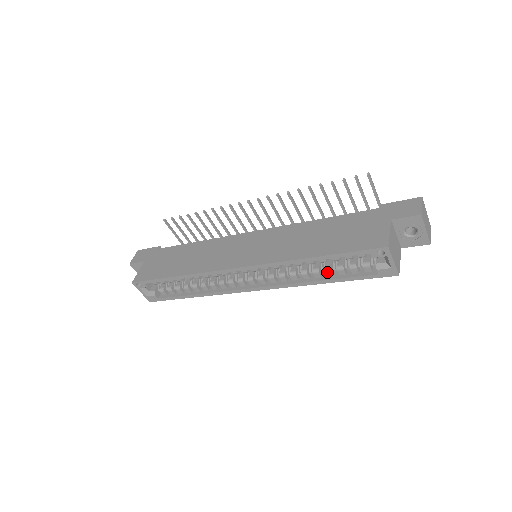
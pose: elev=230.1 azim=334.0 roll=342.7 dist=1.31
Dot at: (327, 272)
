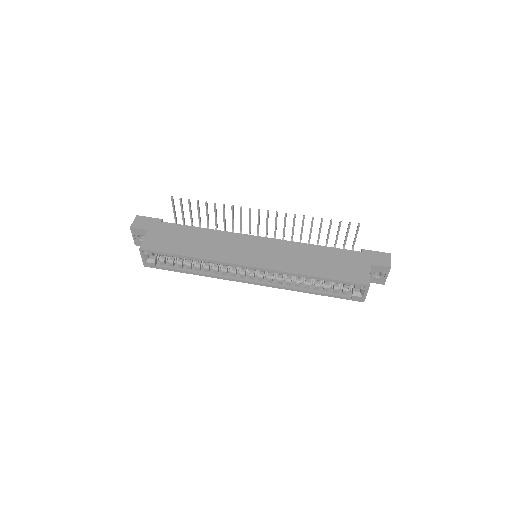
Dot at: (316, 287)
